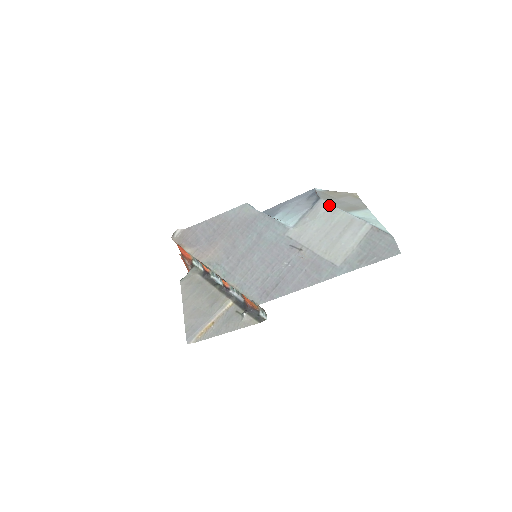
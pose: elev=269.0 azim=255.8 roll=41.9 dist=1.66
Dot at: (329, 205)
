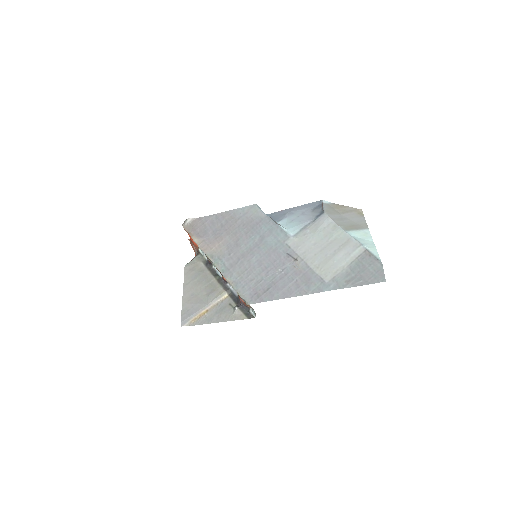
Dot at: (331, 221)
